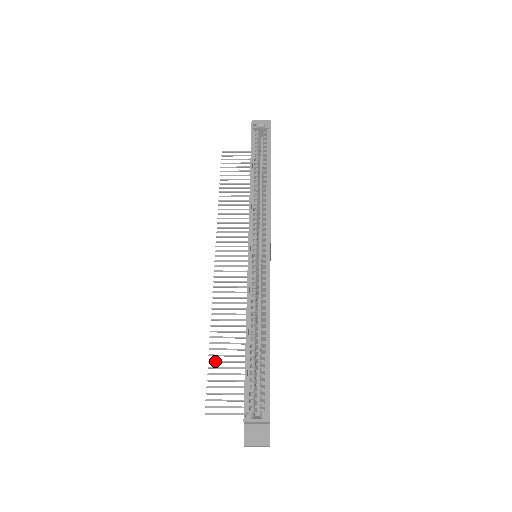
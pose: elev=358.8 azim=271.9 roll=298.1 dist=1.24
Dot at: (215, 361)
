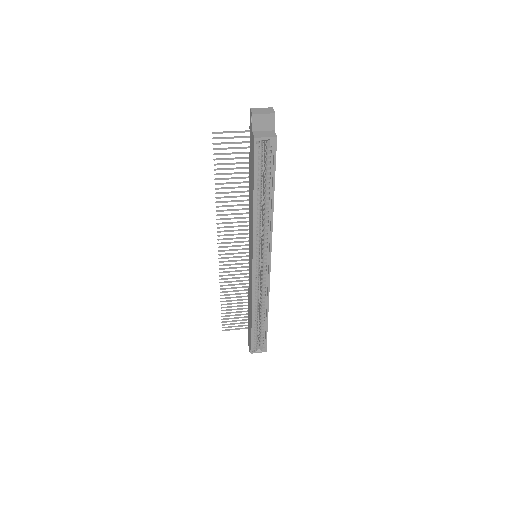
Dot at: occluded
